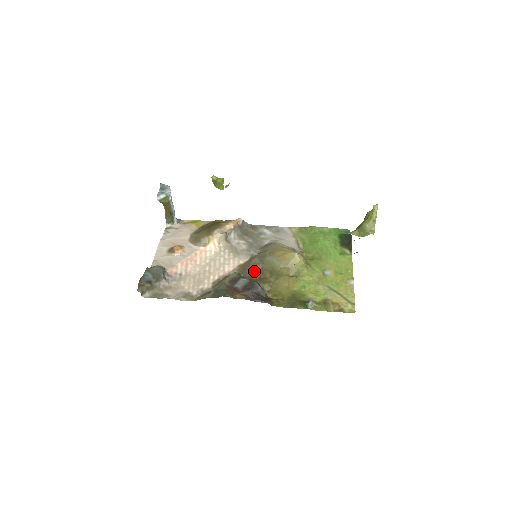
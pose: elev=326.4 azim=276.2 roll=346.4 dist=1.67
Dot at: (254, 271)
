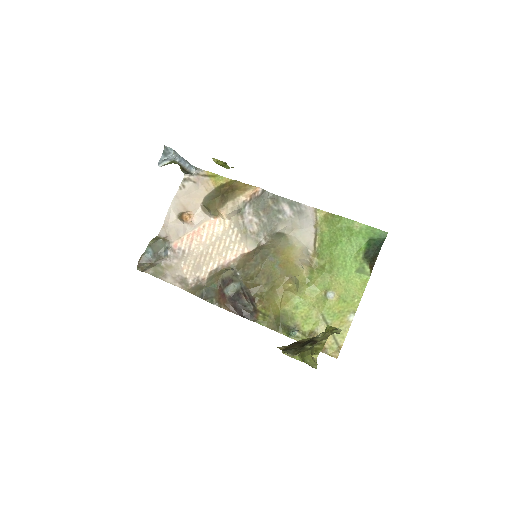
Dot at: (251, 272)
